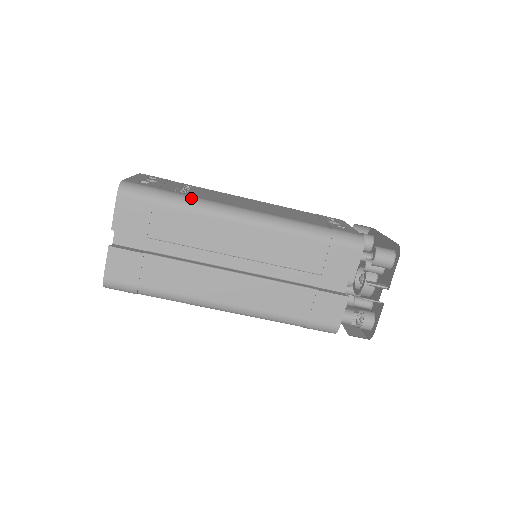
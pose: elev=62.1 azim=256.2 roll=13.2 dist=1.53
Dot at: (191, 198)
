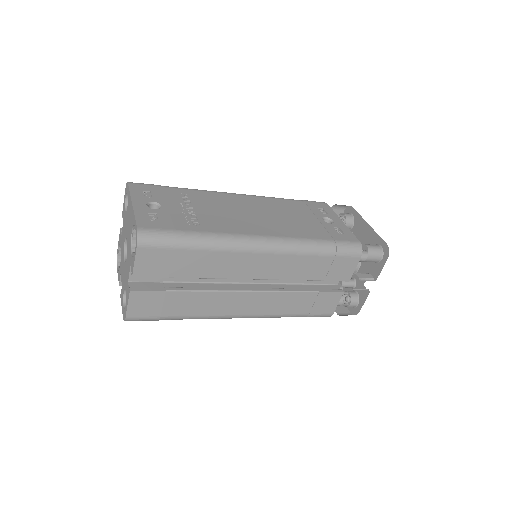
Dot at: (210, 236)
